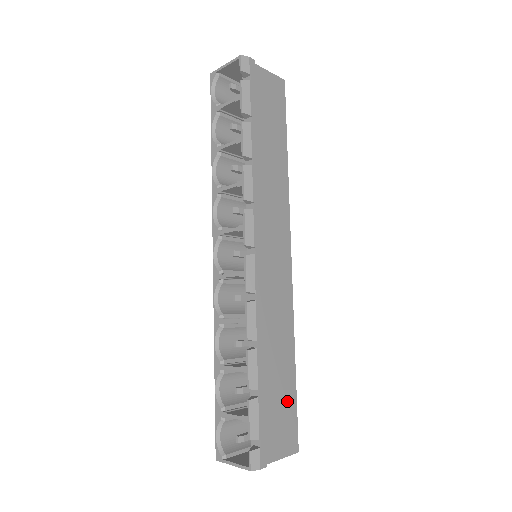
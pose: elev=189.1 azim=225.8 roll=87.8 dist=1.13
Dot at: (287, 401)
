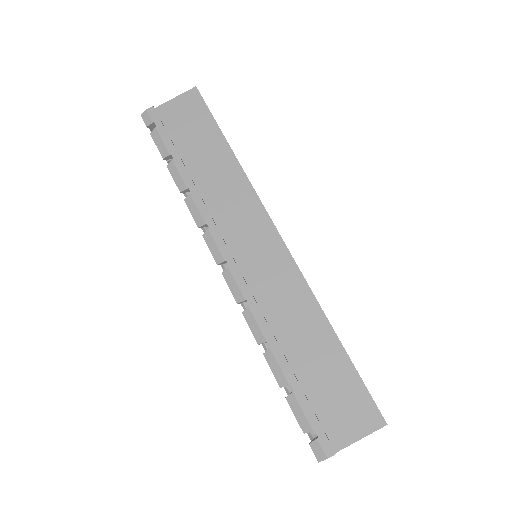
Dot at: (343, 379)
